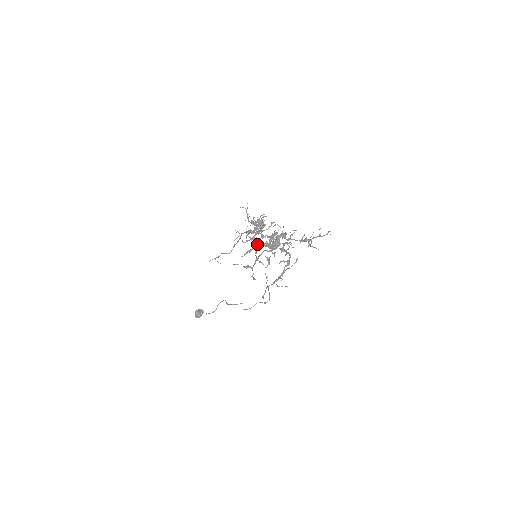
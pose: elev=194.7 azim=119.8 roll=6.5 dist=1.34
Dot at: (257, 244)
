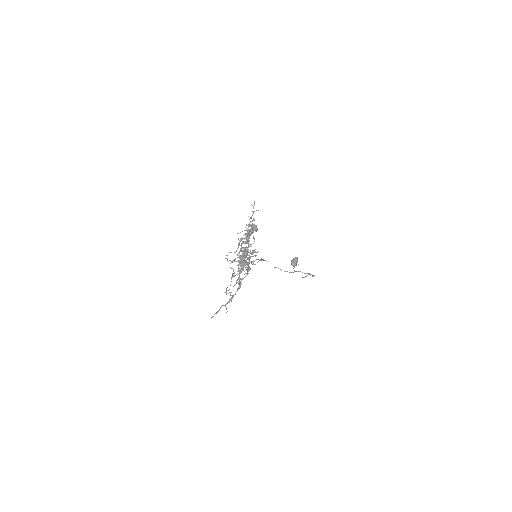
Dot at: occluded
